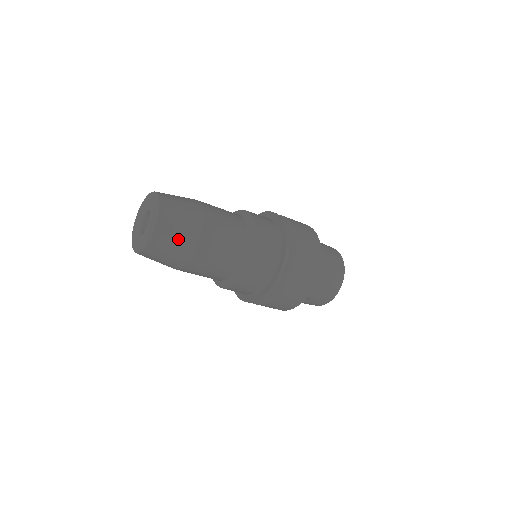
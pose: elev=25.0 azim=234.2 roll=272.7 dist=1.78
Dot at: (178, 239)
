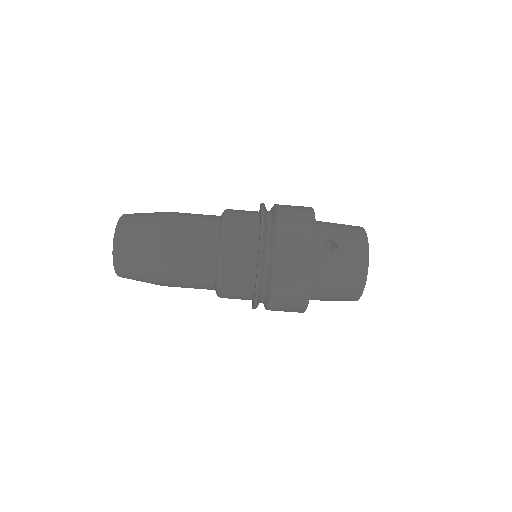
Dot at: (147, 214)
